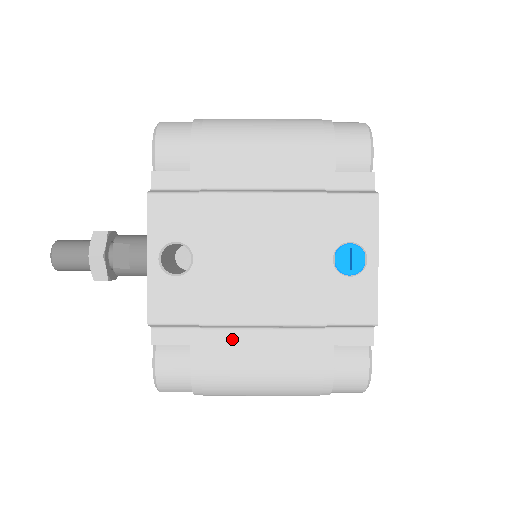
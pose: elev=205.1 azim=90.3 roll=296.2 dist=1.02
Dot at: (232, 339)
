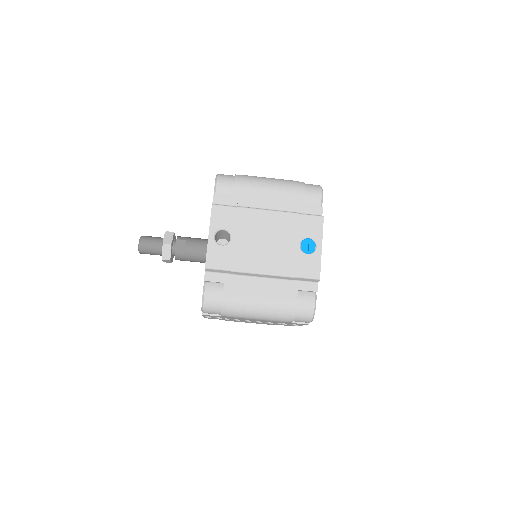
Dot at: (246, 282)
